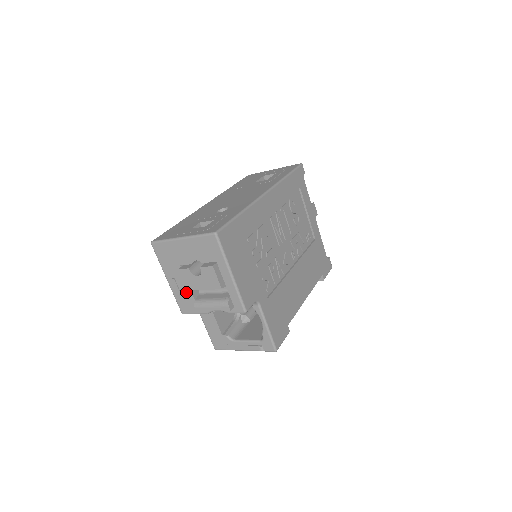
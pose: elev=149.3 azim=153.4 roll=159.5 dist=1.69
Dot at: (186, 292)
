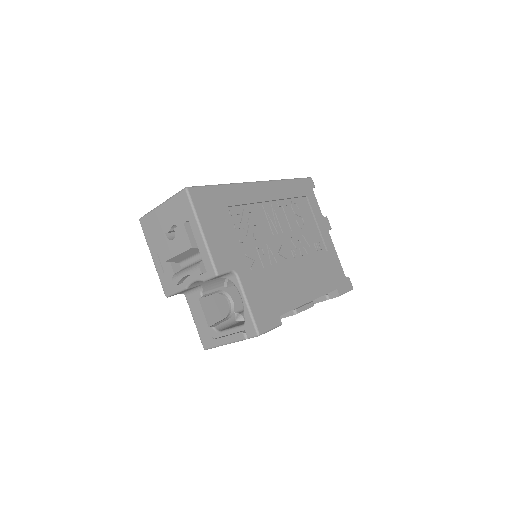
Dot at: (167, 267)
